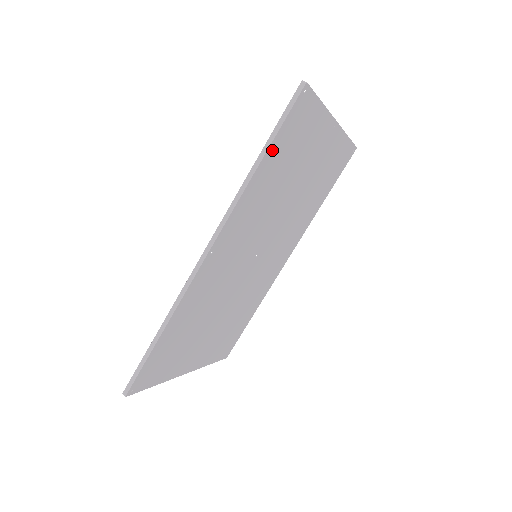
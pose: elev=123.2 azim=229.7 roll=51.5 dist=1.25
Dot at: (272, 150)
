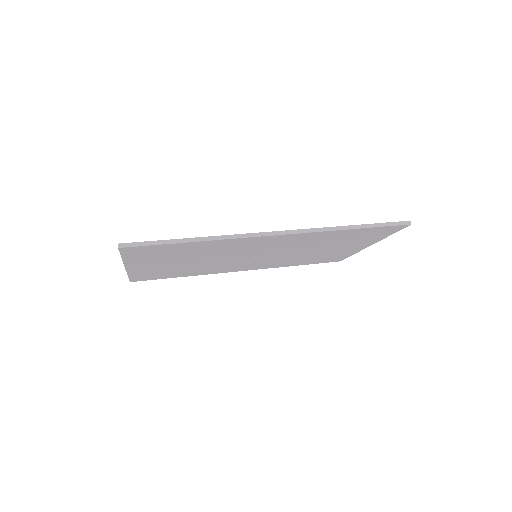
Dot at: (362, 230)
